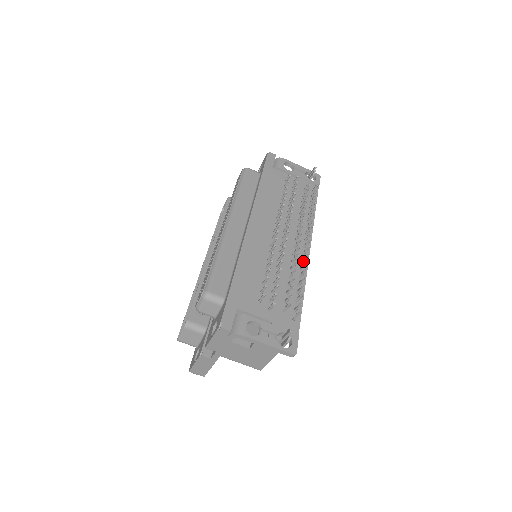
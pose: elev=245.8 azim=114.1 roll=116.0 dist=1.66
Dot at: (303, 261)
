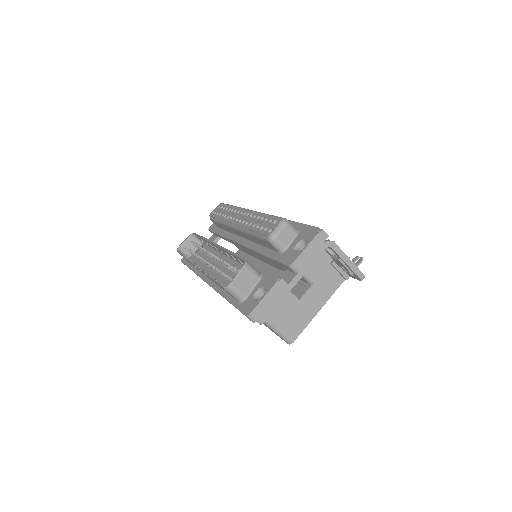
Dot at: occluded
